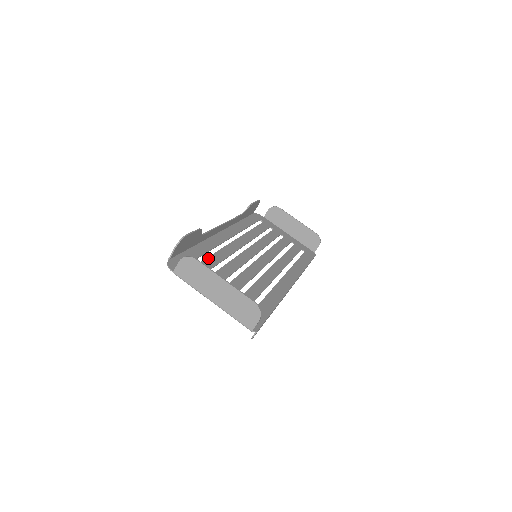
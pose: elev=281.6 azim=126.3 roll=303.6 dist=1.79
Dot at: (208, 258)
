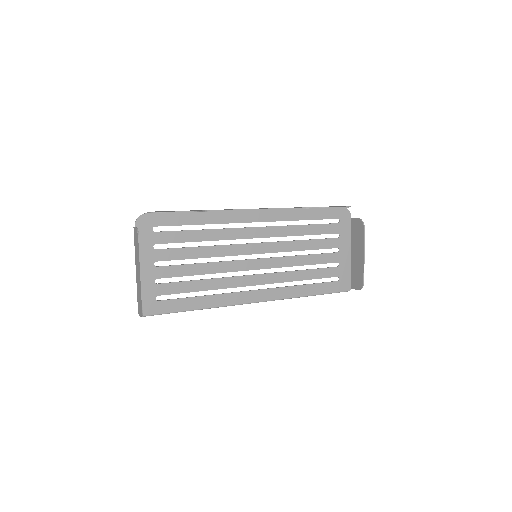
Dot at: (193, 231)
